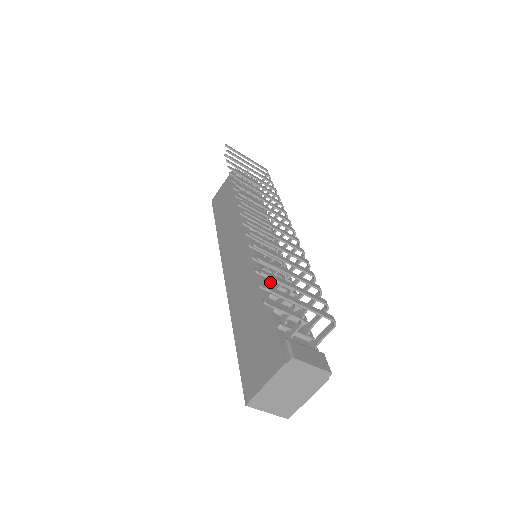
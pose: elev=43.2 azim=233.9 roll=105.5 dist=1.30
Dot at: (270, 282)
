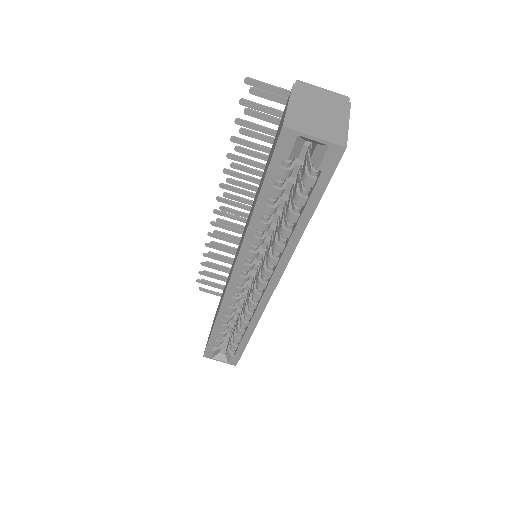
Dot at: occluded
